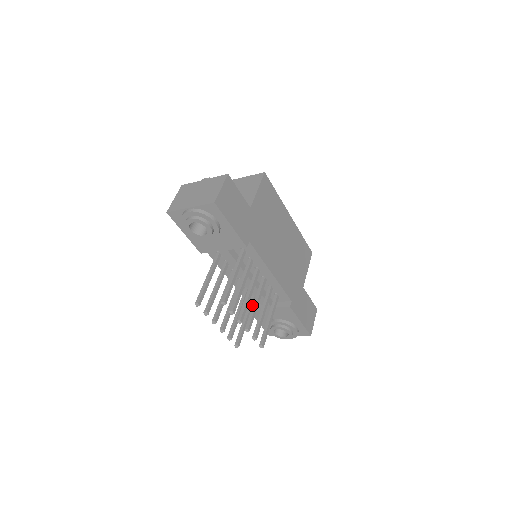
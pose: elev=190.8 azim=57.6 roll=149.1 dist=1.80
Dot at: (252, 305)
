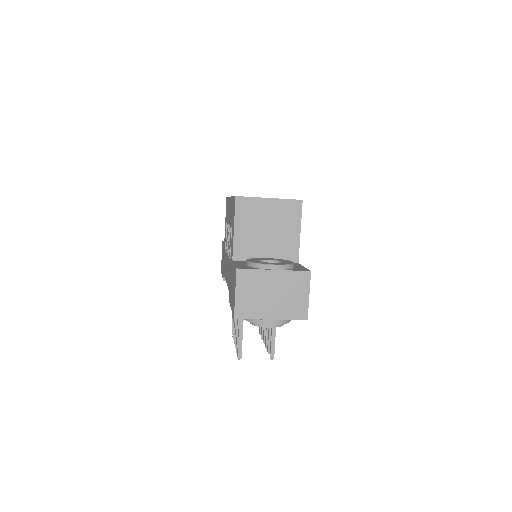
Dot at: occluded
